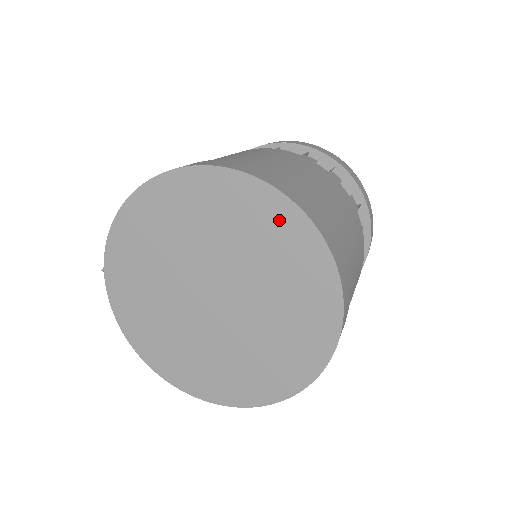
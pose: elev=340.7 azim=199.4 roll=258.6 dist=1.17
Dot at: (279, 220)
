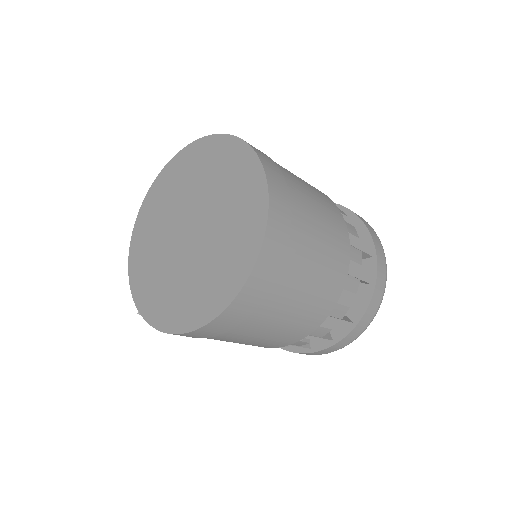
Dot at: (184, 161)
